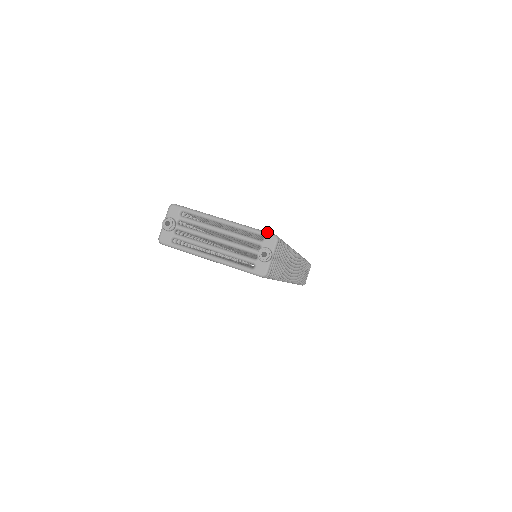
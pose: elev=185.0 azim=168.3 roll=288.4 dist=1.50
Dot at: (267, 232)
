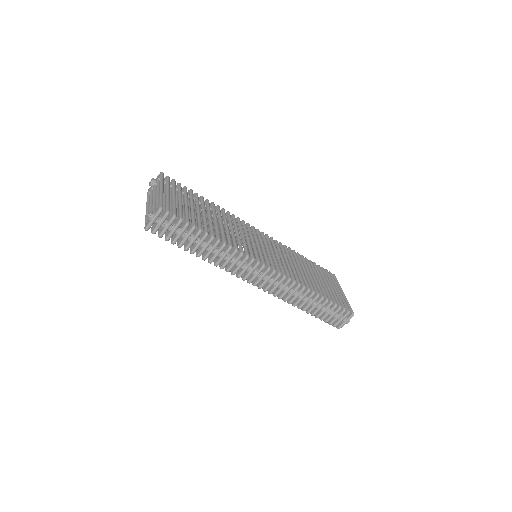
Dot at: (161, 203)
